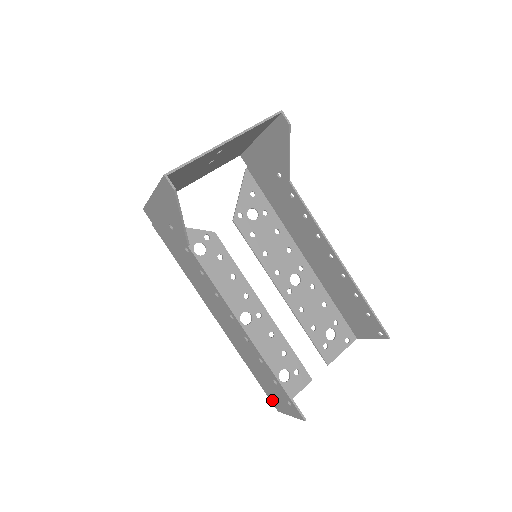
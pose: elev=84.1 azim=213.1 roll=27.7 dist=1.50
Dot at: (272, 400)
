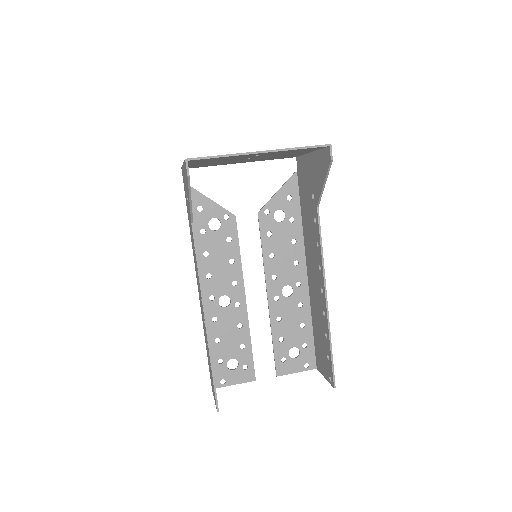
Dot at: (210, 377)
